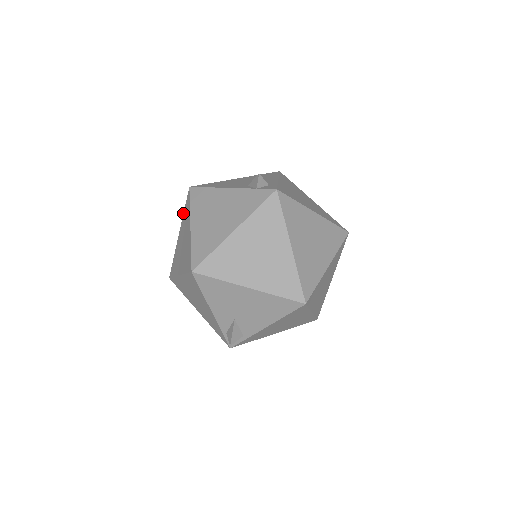
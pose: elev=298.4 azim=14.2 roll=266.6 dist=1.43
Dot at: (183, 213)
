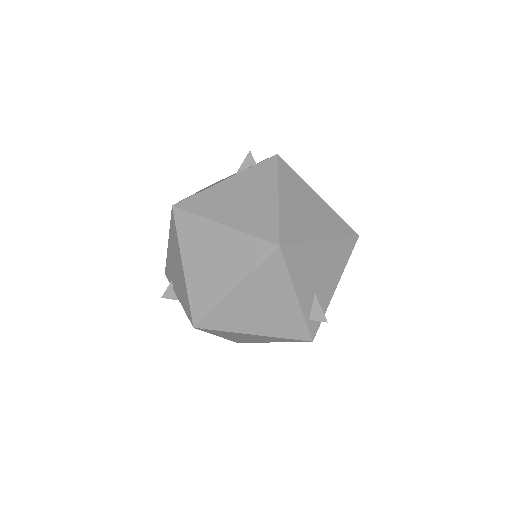
Dot at: (177, 239)
